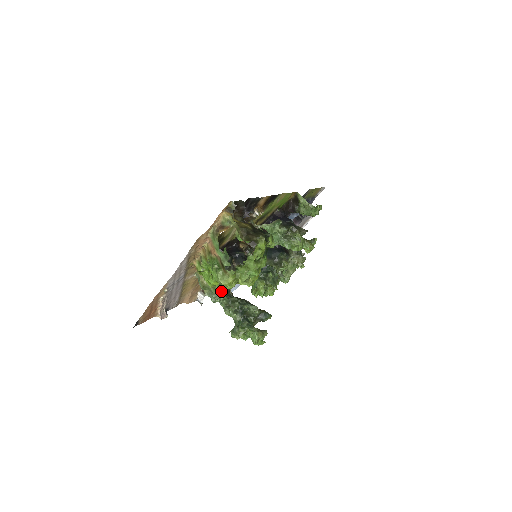
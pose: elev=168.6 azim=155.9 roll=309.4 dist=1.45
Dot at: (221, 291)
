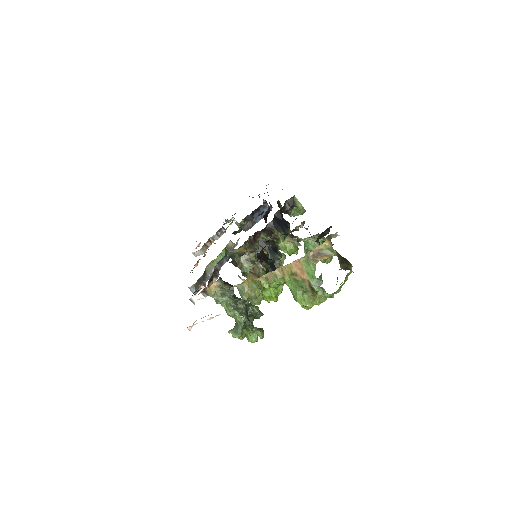
Dot at: (232, 294)
